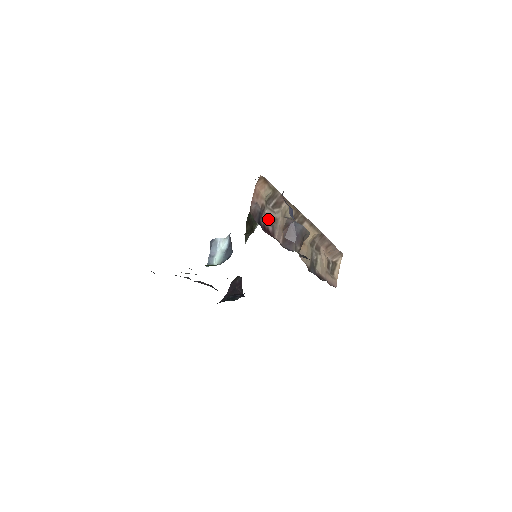
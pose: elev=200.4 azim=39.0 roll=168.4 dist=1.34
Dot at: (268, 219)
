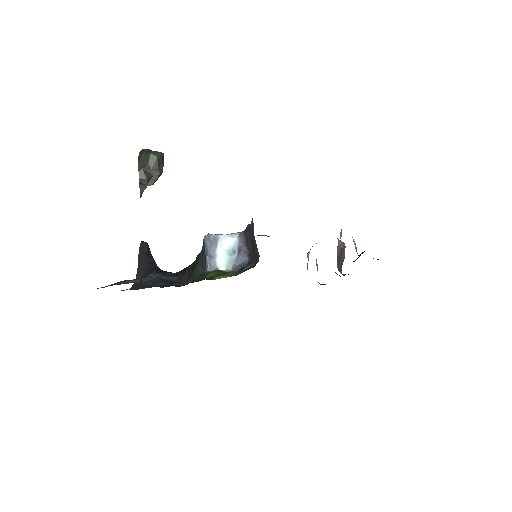
Dot at: occluded
